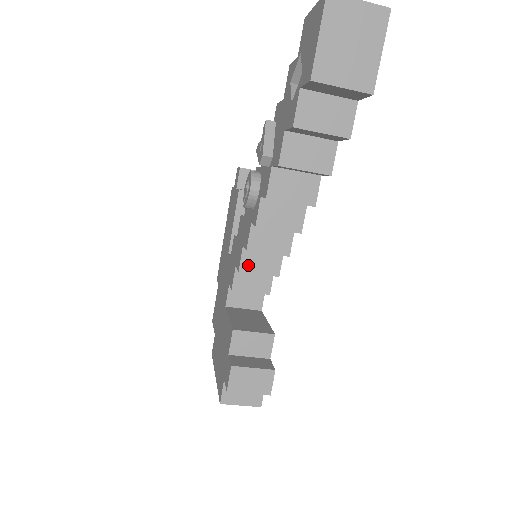
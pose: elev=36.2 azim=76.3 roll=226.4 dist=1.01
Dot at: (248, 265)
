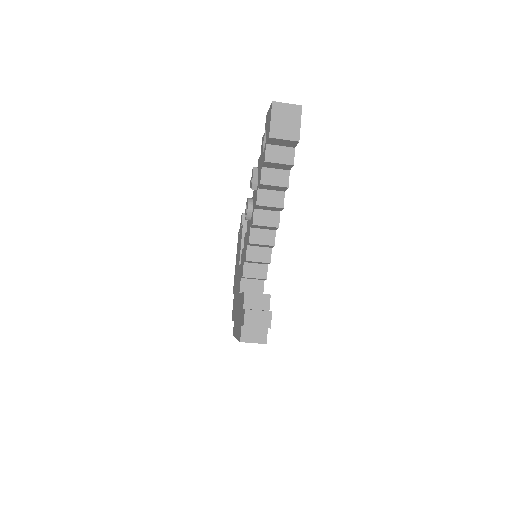
Dot at: (251, 257)
